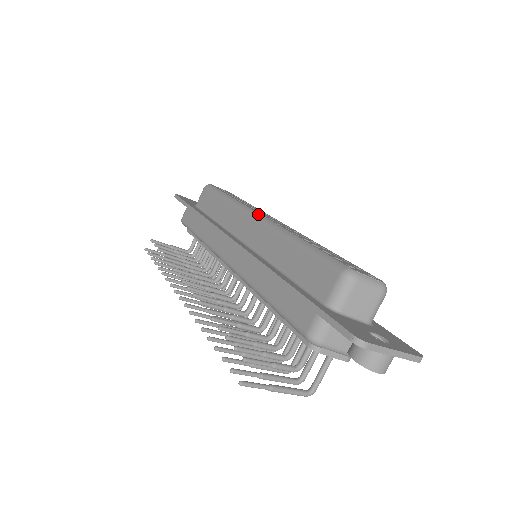
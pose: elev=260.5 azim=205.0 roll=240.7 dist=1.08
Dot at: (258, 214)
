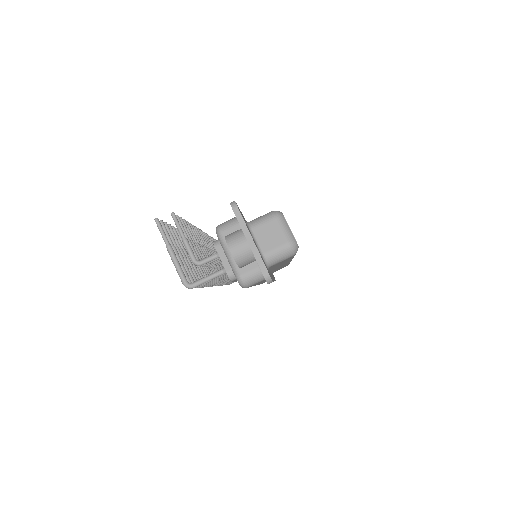
Dot at: occluded
